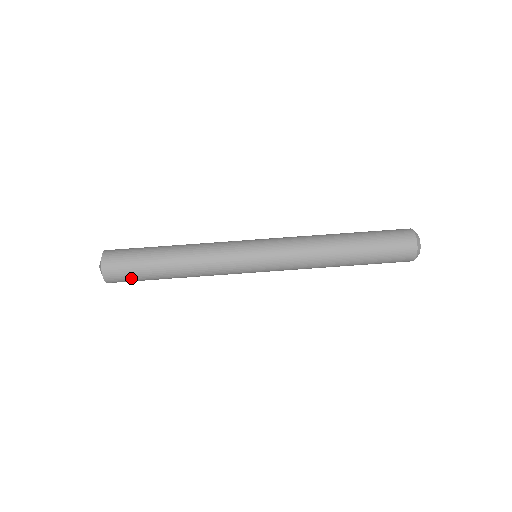
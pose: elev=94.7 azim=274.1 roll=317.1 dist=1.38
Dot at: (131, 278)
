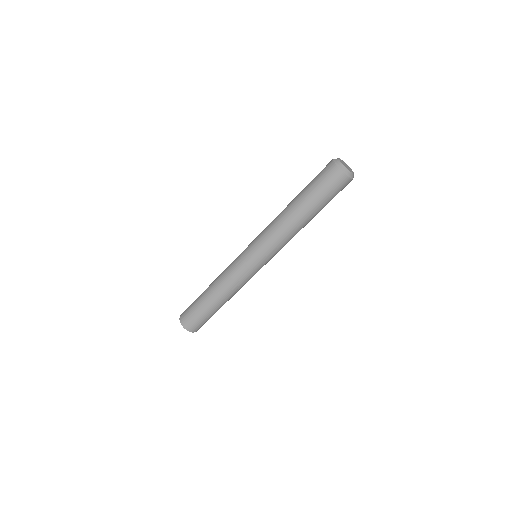
Dot at: occluded
